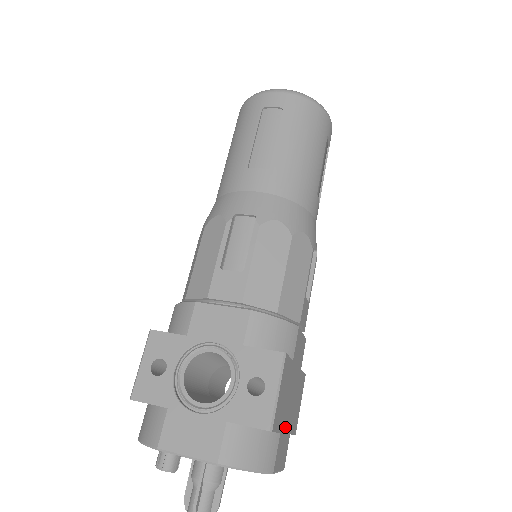
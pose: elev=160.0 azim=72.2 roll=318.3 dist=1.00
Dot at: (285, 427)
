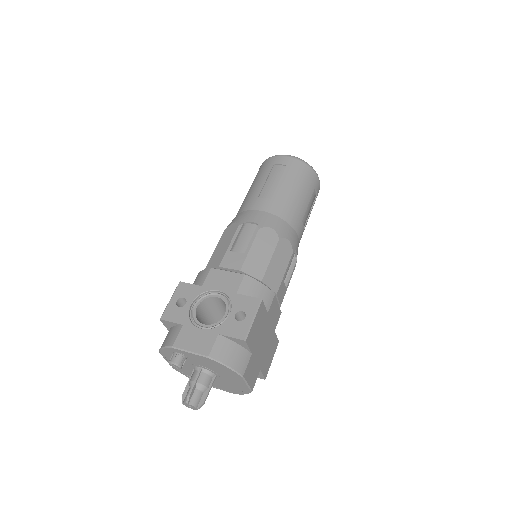
Dot at: (256, 356)
